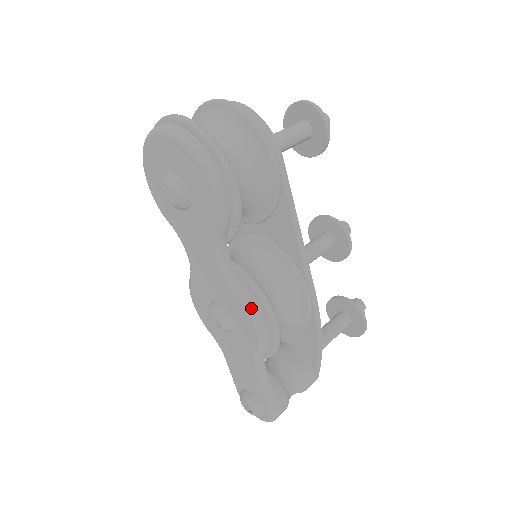
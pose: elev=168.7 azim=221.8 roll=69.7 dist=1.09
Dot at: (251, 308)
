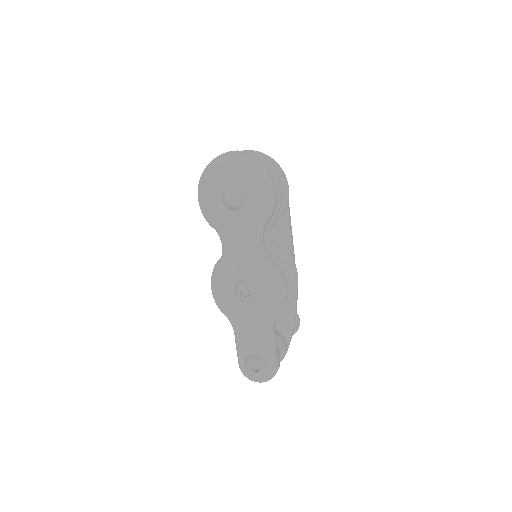
Dot at: (279, 274)
